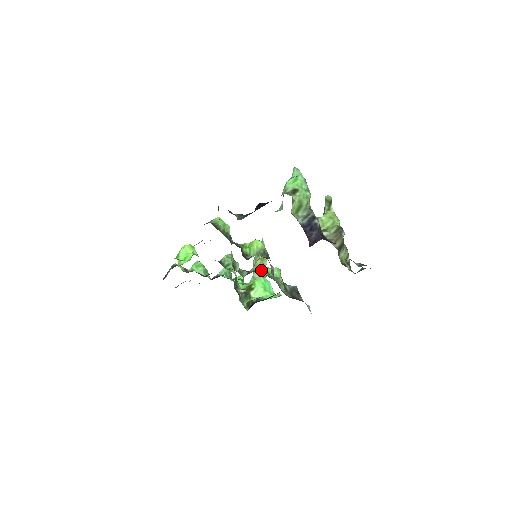
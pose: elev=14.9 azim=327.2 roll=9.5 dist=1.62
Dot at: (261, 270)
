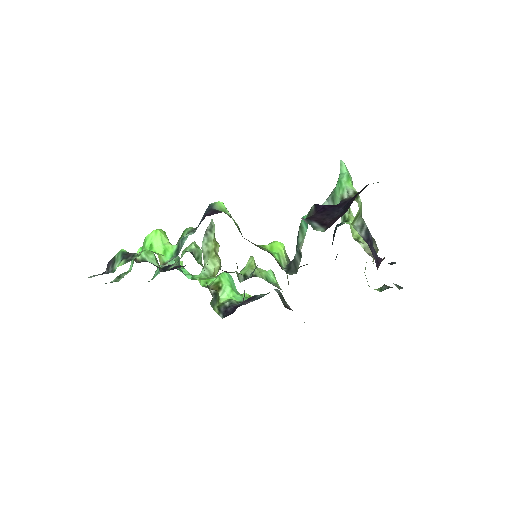
Dot at: (260, 274)
